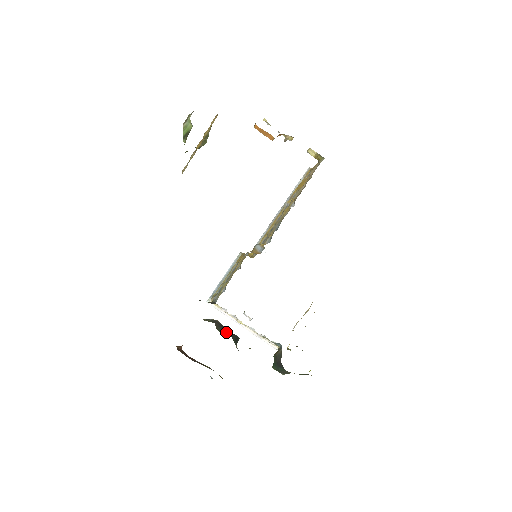
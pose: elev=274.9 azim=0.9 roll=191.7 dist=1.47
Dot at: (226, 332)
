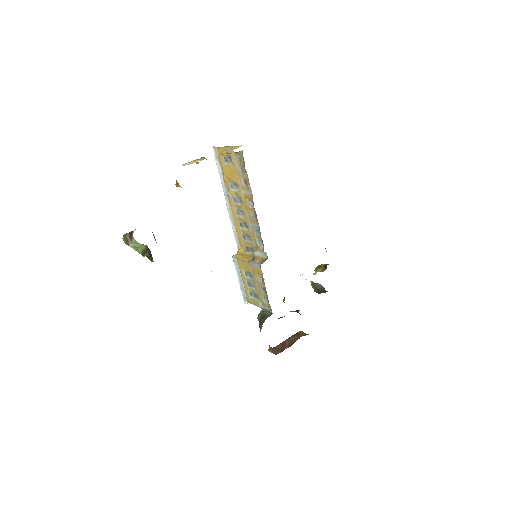
Dot at: occluded
